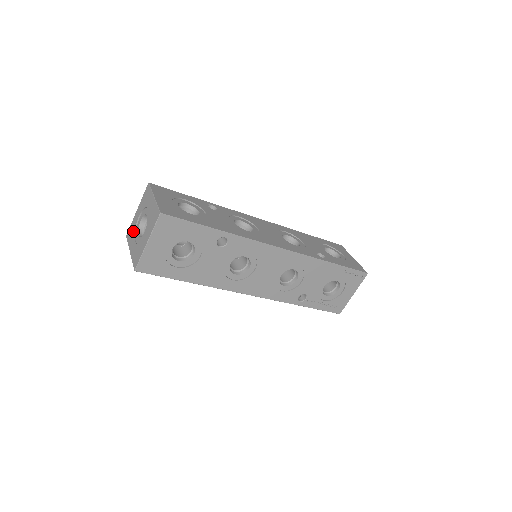
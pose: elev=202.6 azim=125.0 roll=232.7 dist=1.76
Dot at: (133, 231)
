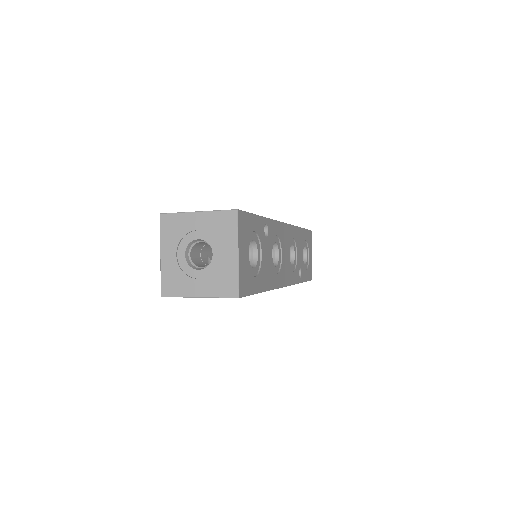
Dot at: (178, 234)
